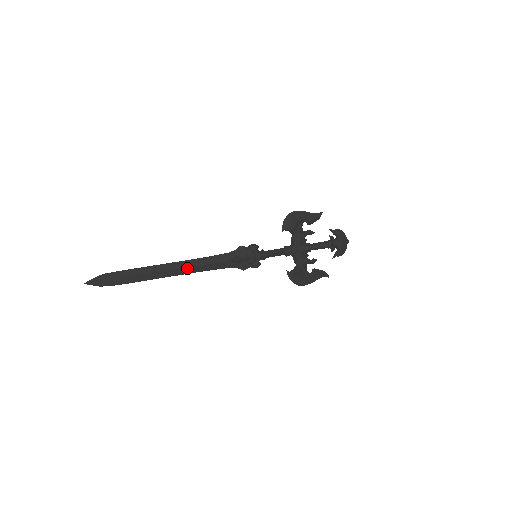
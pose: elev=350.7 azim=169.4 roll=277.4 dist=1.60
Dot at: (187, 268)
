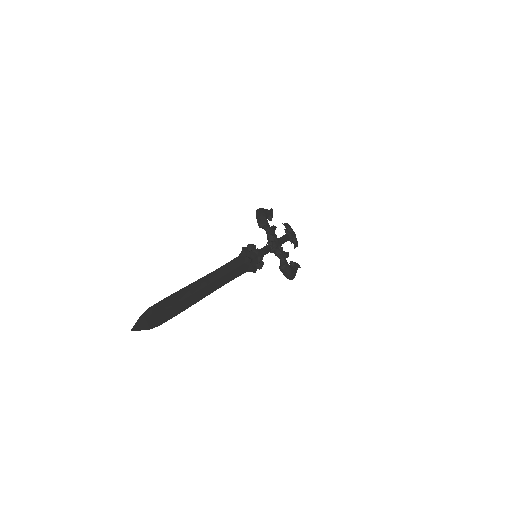
Dot at: (219, 280)
